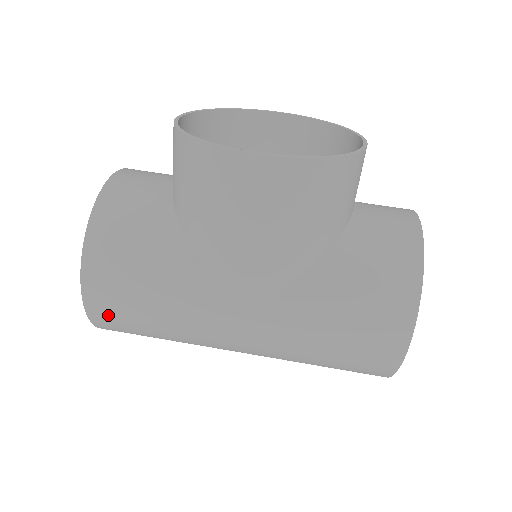
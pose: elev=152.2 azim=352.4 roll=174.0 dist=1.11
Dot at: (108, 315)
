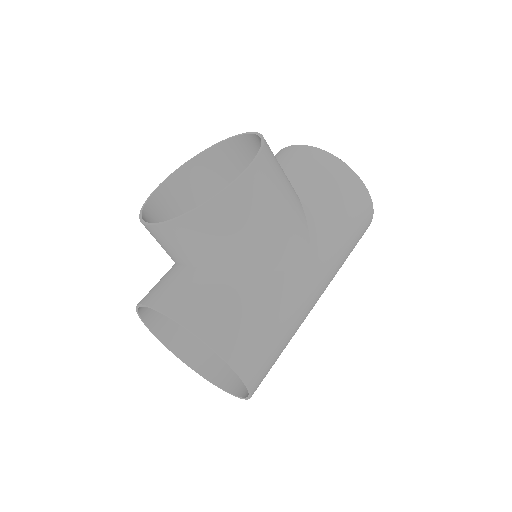
Dot at: (258, 369)
